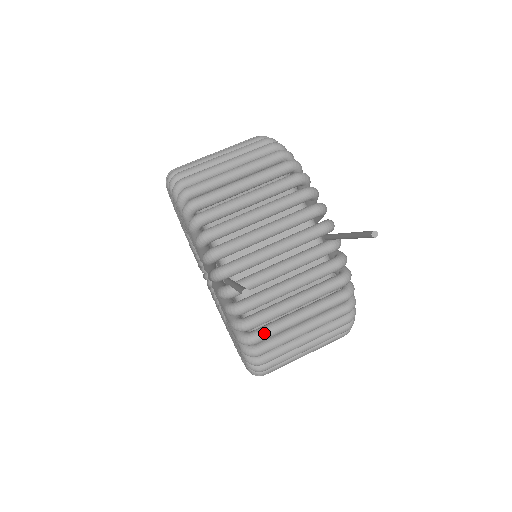
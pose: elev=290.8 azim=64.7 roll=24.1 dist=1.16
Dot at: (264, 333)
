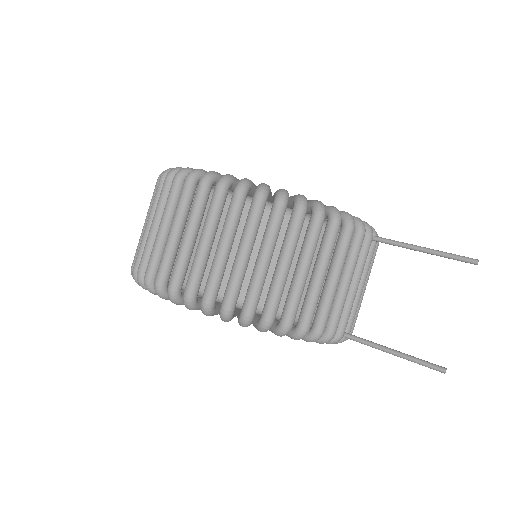
Dot at: occluded
